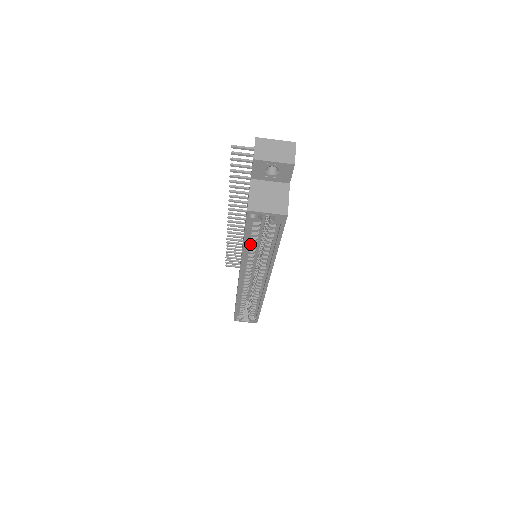
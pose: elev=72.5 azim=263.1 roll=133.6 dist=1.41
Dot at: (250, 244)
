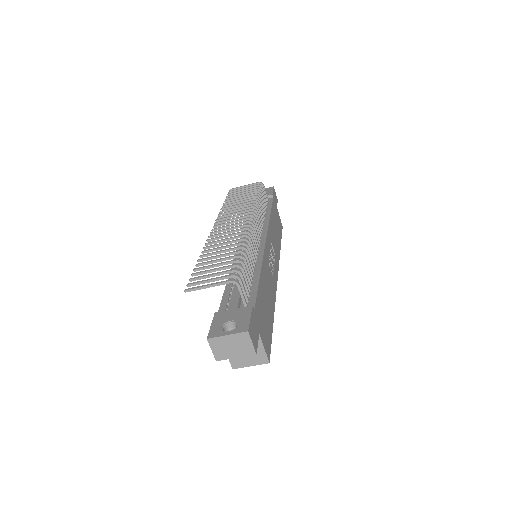
Dot at: occluded
